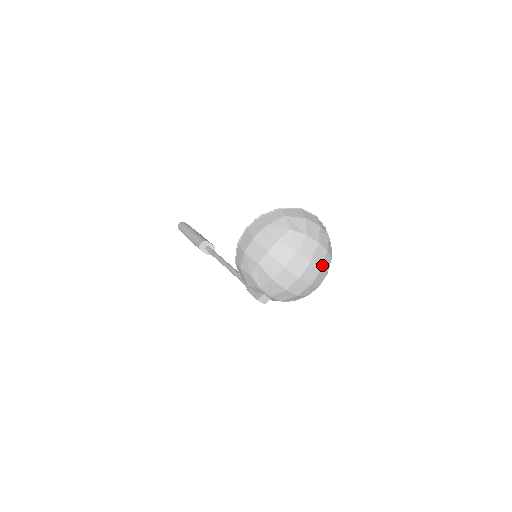
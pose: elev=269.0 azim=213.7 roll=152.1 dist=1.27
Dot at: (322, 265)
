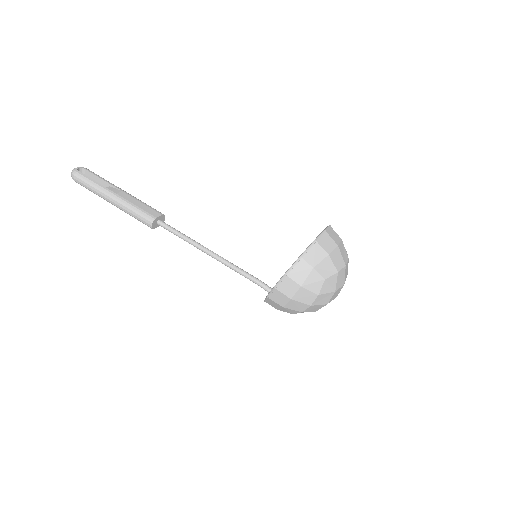
Dot at: (347, 272)
